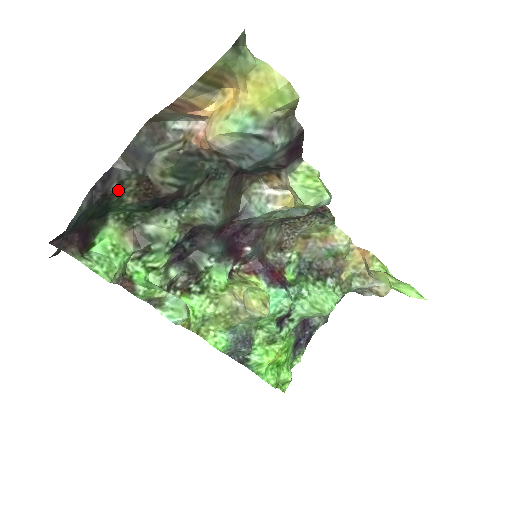
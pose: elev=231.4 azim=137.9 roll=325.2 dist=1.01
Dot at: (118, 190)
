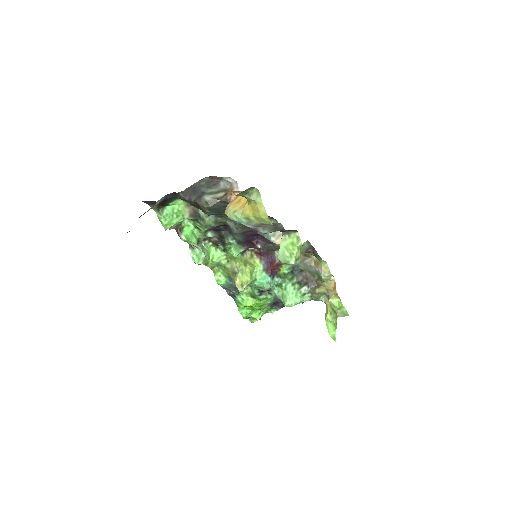
Dot at: occluded
